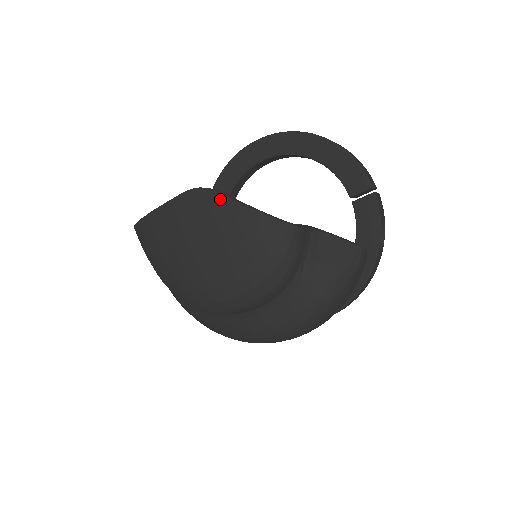
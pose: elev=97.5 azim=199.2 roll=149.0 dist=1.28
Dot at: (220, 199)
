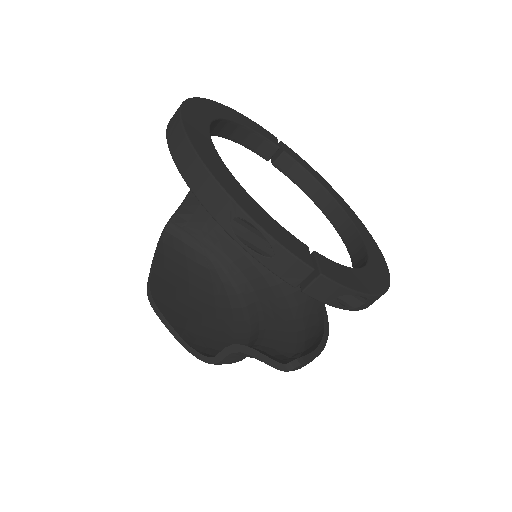
Dot at: (162, 317)
